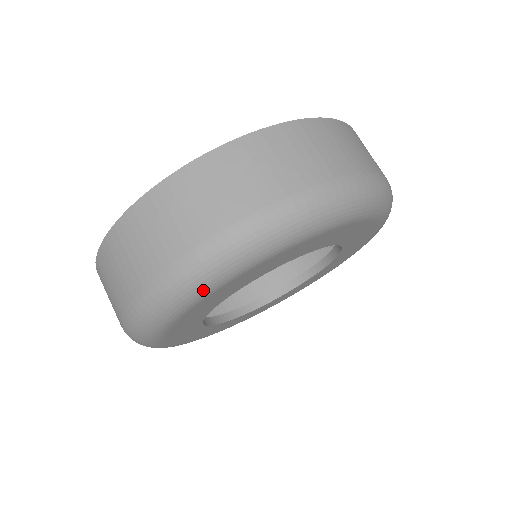
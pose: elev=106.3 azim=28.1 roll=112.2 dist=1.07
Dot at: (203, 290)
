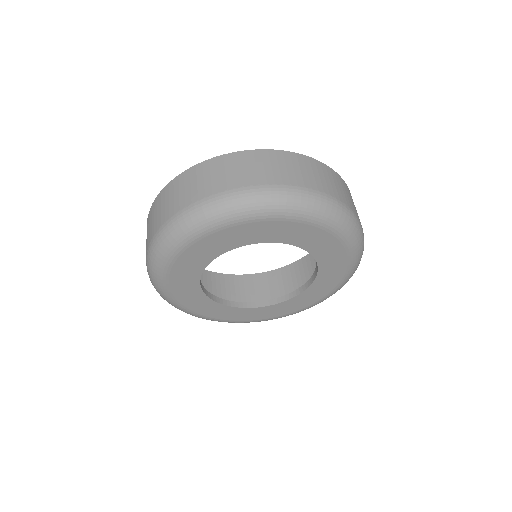
Dot at: (159, 278)
